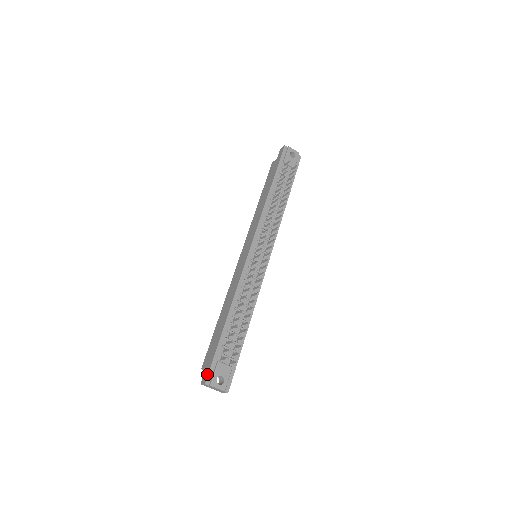
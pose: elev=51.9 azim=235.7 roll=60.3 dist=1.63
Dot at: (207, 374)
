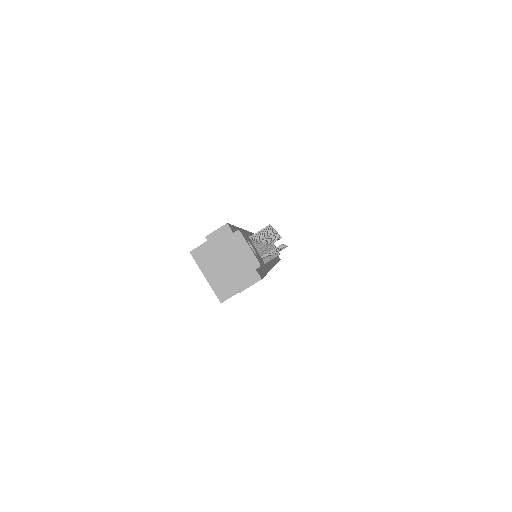
Dot at: occluded
